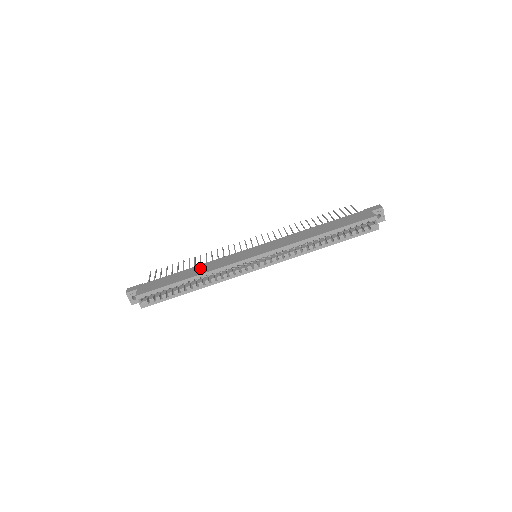
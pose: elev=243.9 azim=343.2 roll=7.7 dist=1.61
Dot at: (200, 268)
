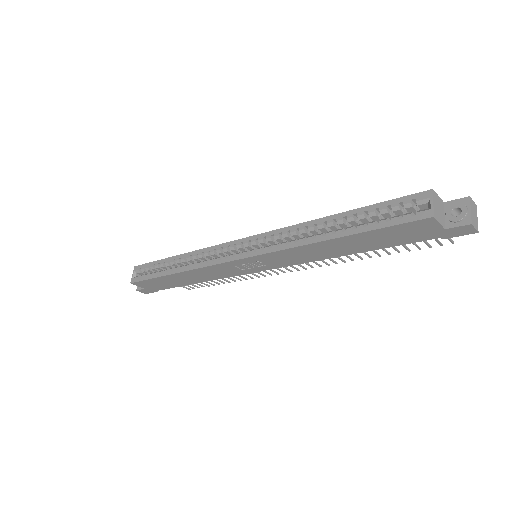
Dot at: occluded
